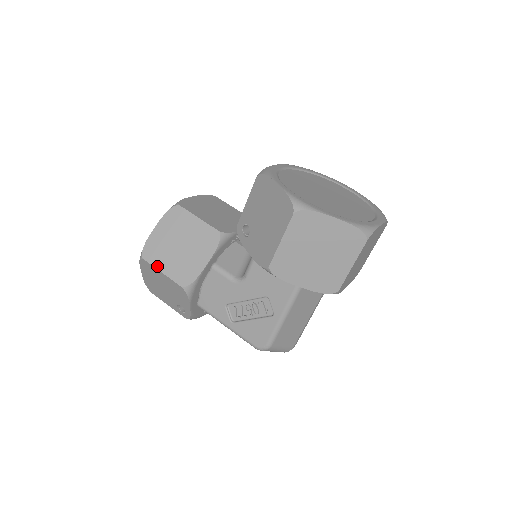
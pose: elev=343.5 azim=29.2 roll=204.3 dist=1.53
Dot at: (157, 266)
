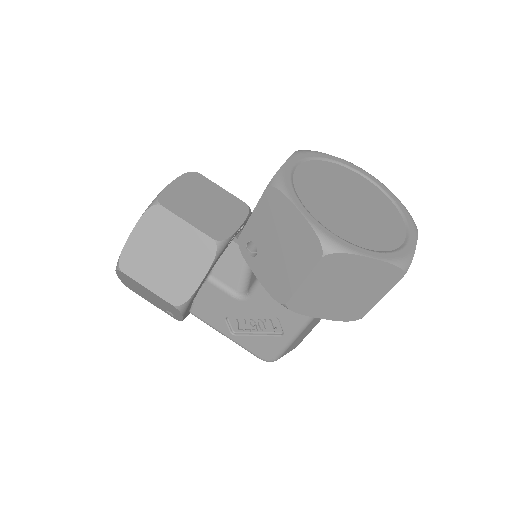
Dot at: (140, 281)
